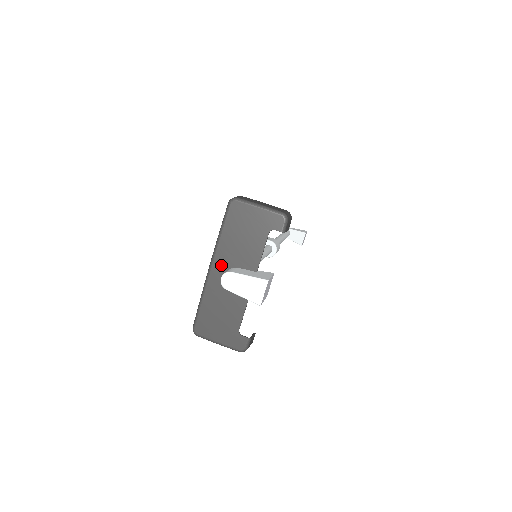
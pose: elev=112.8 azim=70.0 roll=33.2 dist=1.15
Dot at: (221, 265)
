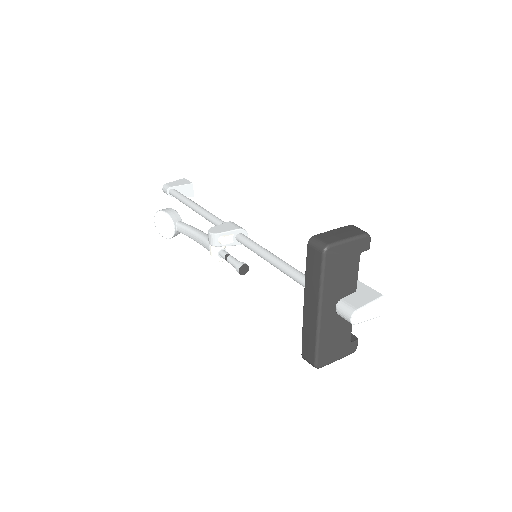
Dot at: (329, 306)
